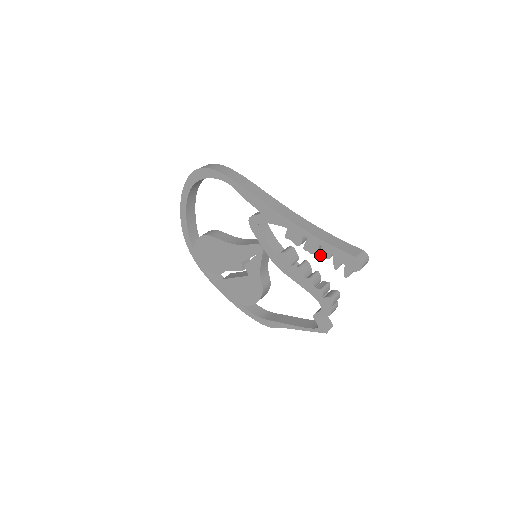
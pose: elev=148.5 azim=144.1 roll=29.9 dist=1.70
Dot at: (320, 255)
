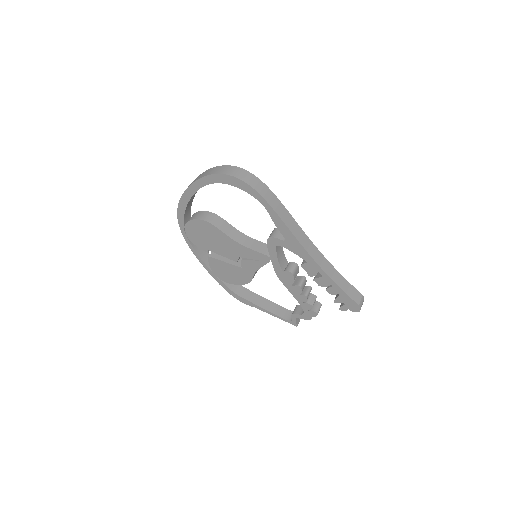
Dot at: (327, 290)
